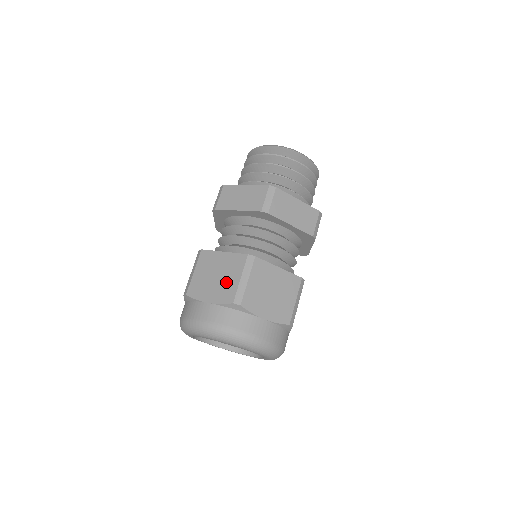
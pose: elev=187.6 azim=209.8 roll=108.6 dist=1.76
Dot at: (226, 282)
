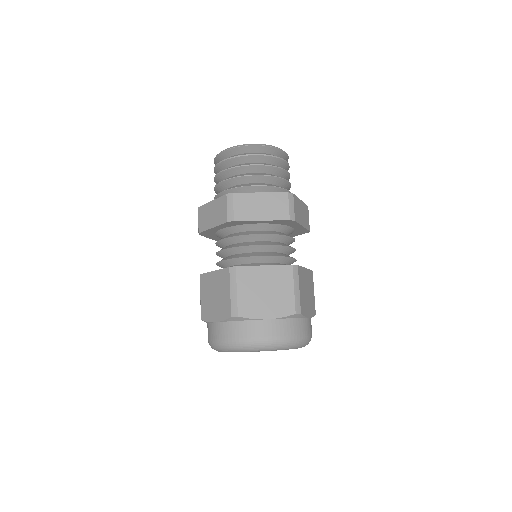
Dot at: (222, 299)
